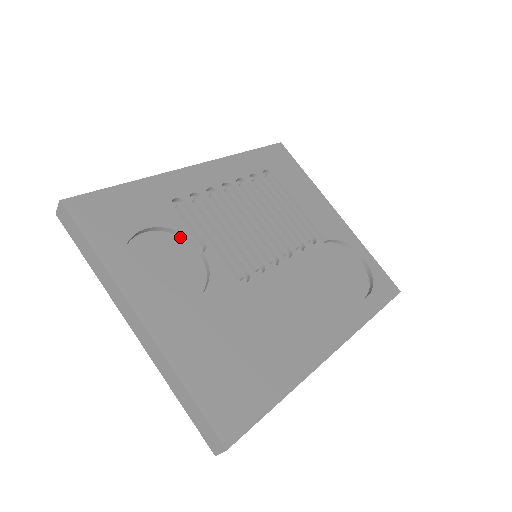
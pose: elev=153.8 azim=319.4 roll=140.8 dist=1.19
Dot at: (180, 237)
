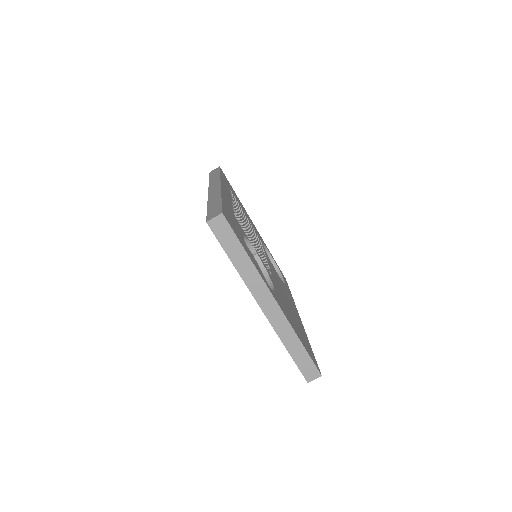
Dot at: occluded
